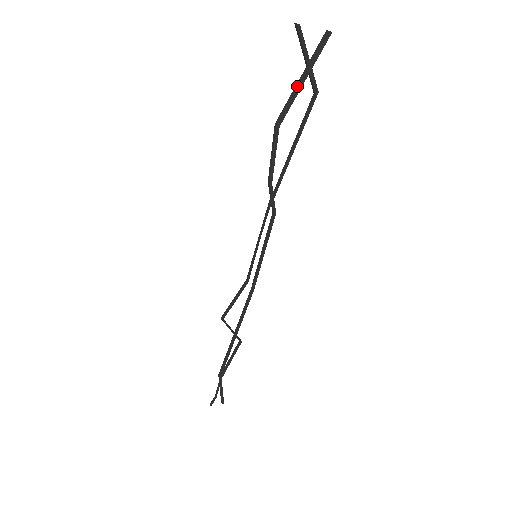
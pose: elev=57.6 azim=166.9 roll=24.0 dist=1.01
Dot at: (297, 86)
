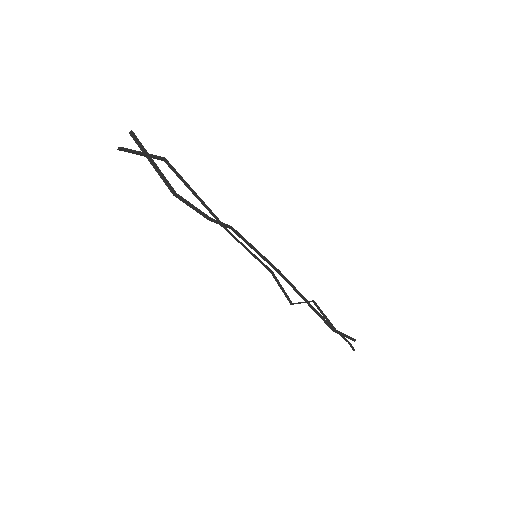
Dot at: (156, 169)
